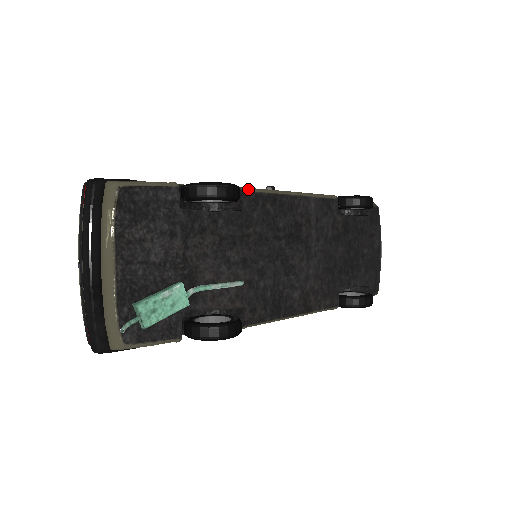
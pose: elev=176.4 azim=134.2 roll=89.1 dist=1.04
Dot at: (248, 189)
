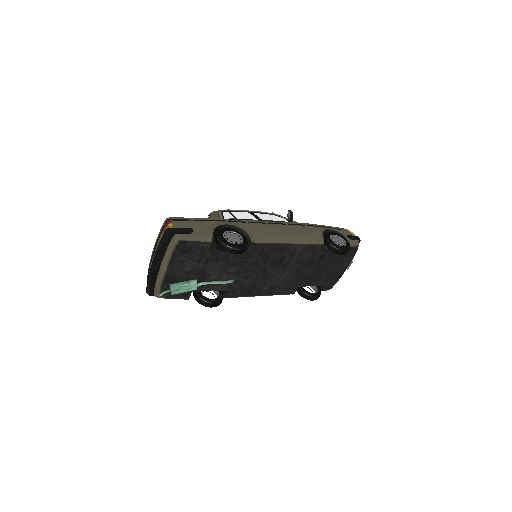
Dot at: (256, 240)
